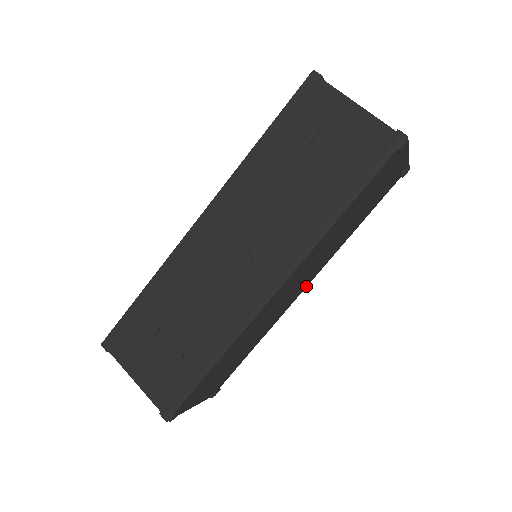
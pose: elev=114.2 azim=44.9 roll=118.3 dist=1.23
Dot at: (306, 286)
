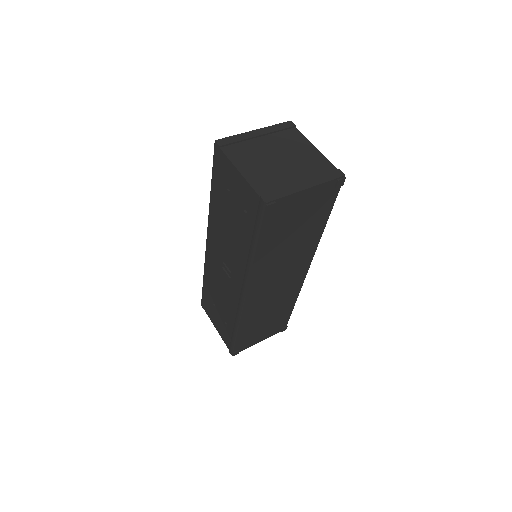
Dot at: (308, 268)
